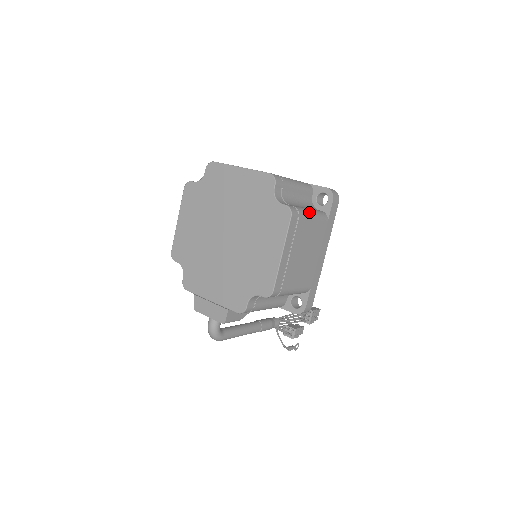
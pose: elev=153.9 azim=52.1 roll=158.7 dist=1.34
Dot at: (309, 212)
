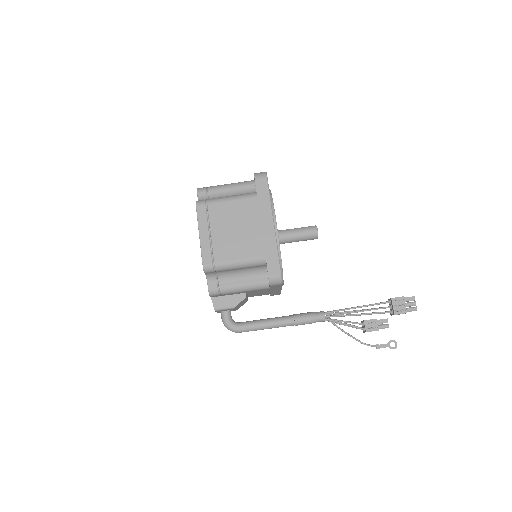
Dot at: (225, 197)
